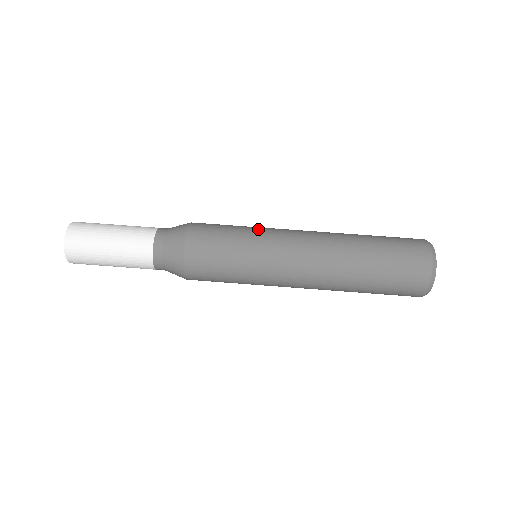
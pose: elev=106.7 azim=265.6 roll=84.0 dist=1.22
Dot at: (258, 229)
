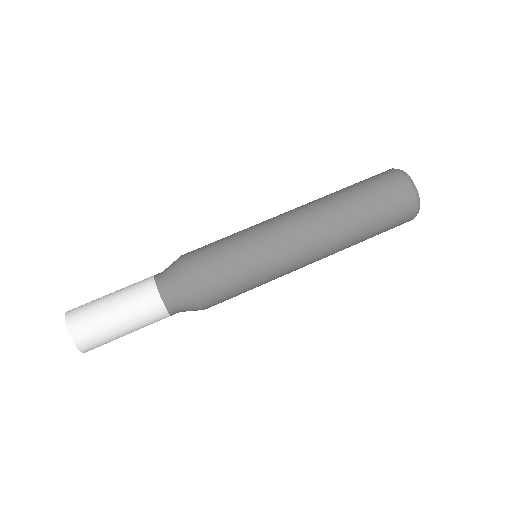
Dot at: (245, 229)
